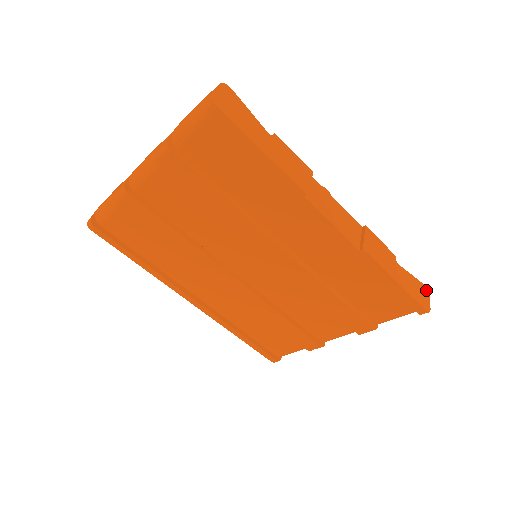
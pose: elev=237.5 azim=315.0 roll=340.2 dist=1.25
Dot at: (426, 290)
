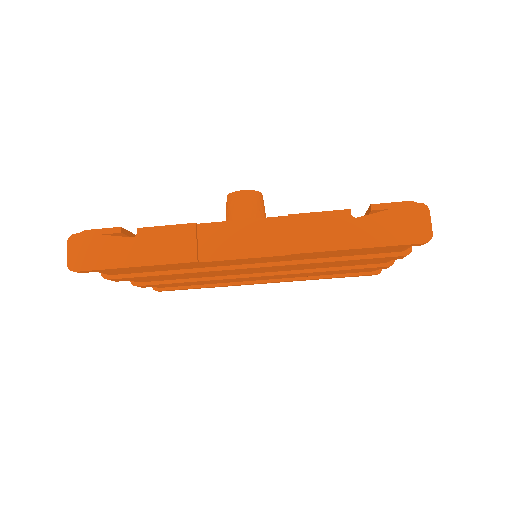
Dot at: (420, 208)
